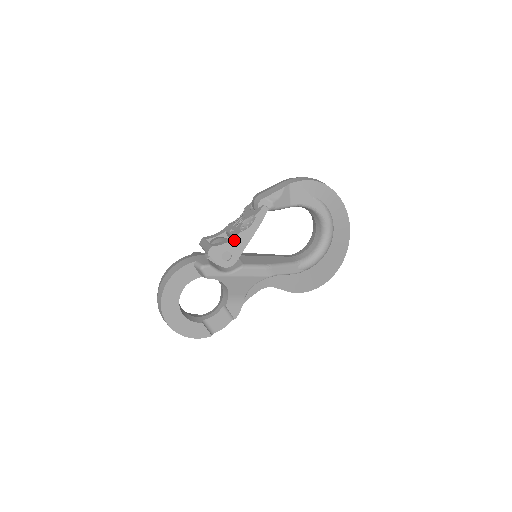
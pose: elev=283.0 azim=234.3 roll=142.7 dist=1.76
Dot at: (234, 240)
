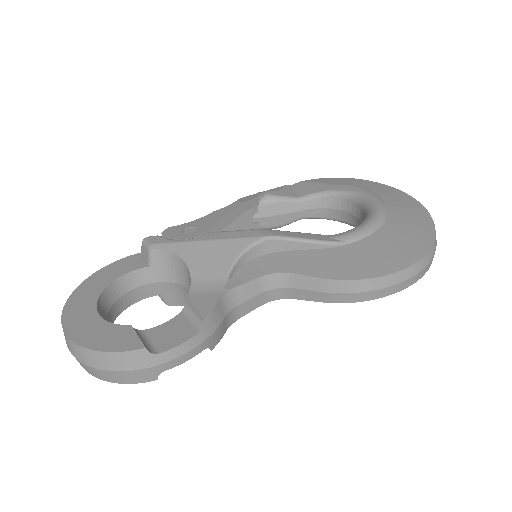
Dot at: (204, 218)
